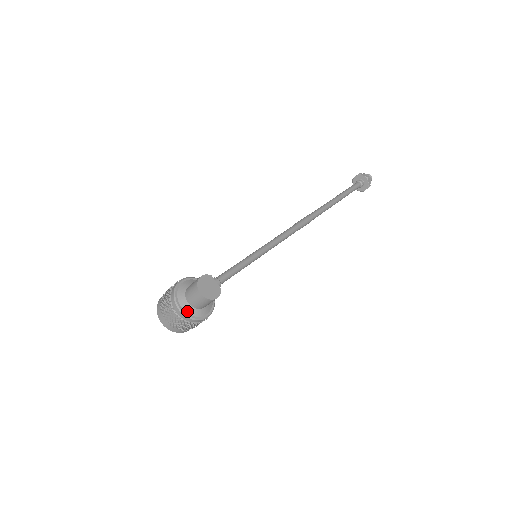
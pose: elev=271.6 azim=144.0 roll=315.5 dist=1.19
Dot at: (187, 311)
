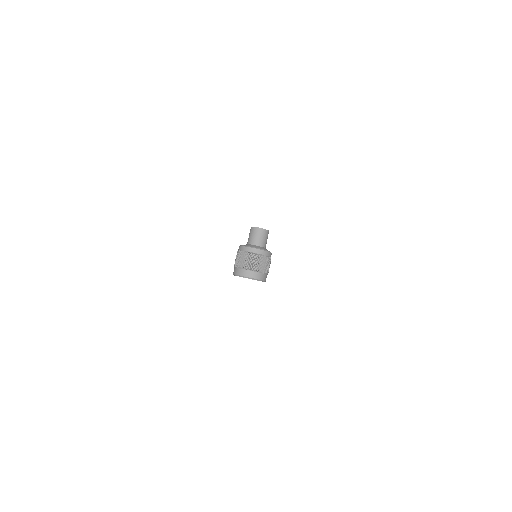
Dot at: (260, 248)
